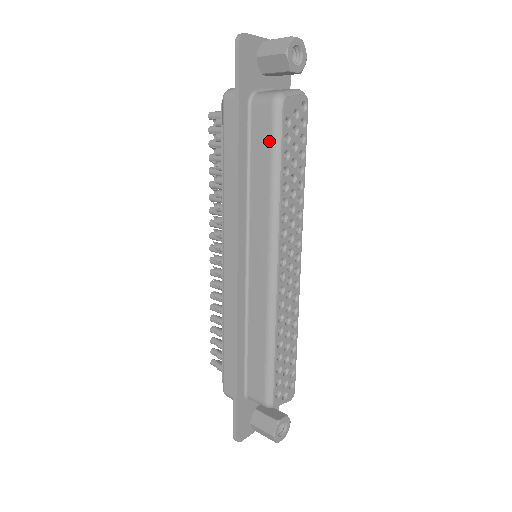
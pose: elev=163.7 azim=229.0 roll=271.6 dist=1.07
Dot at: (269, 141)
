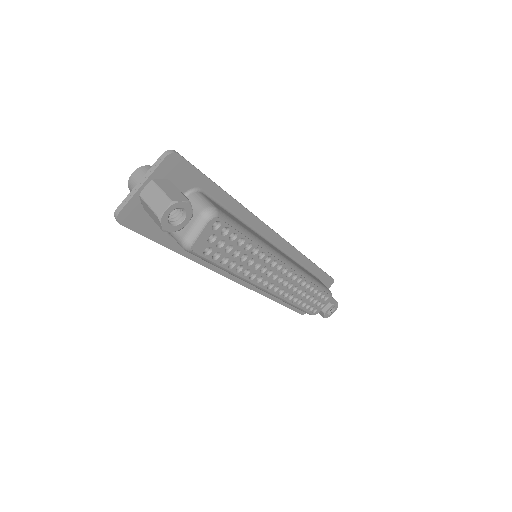
Dot at: occluded
